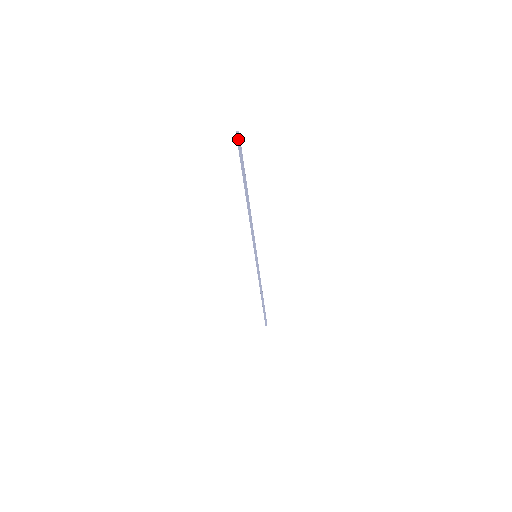
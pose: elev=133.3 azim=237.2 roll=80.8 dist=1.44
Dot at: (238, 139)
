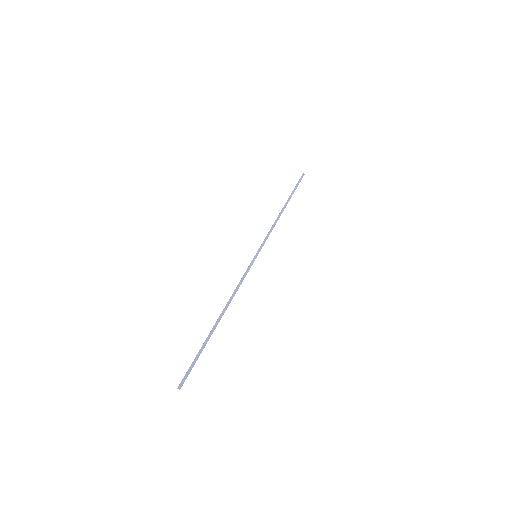
Dot at: (182, 383)
